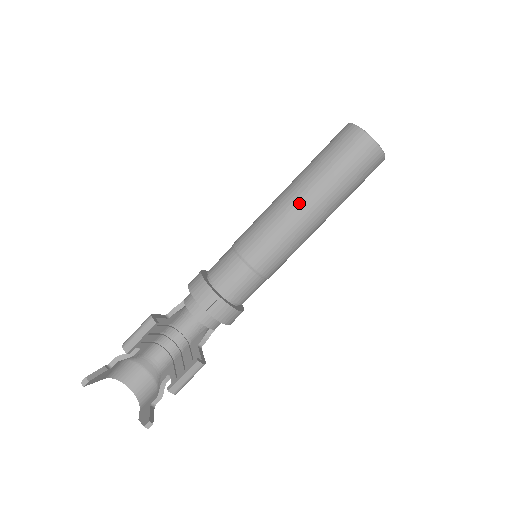
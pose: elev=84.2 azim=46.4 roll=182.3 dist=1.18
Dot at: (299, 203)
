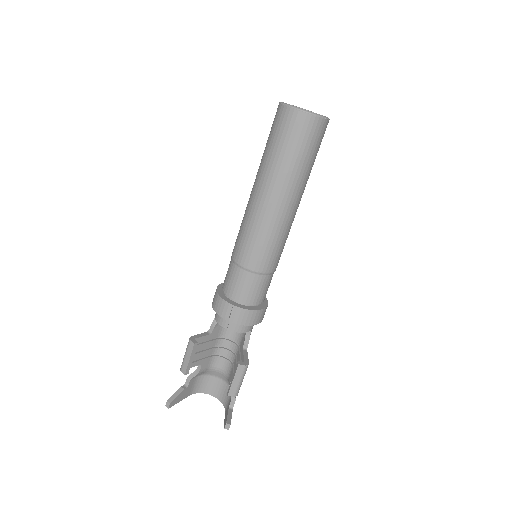
Dot at: (262, 198)
